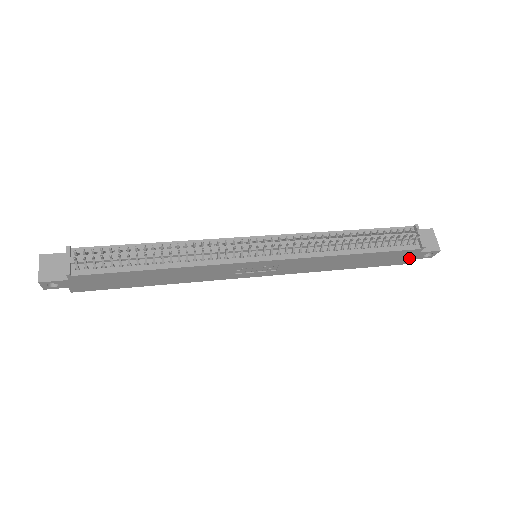
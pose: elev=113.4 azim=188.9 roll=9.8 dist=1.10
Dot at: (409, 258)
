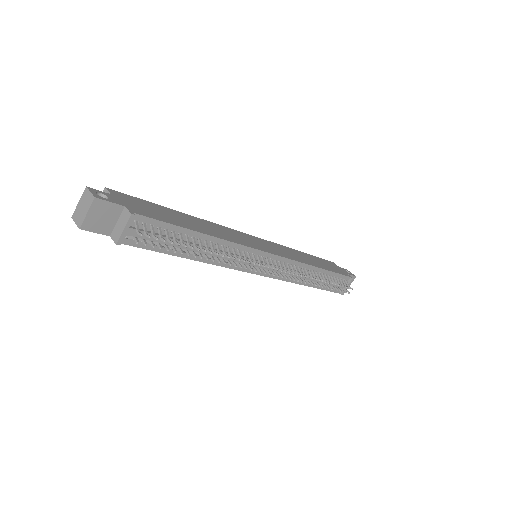
Dot at: occluded
